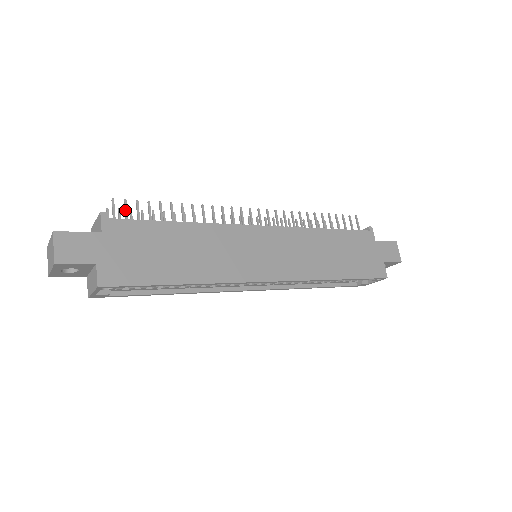
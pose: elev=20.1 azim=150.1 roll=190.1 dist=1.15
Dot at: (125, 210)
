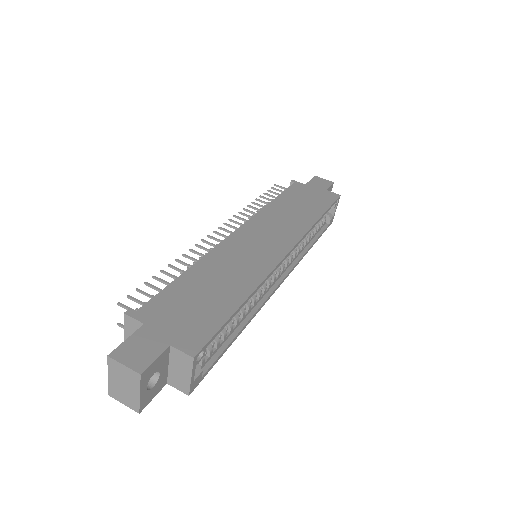
Dot at: (137, 301)
